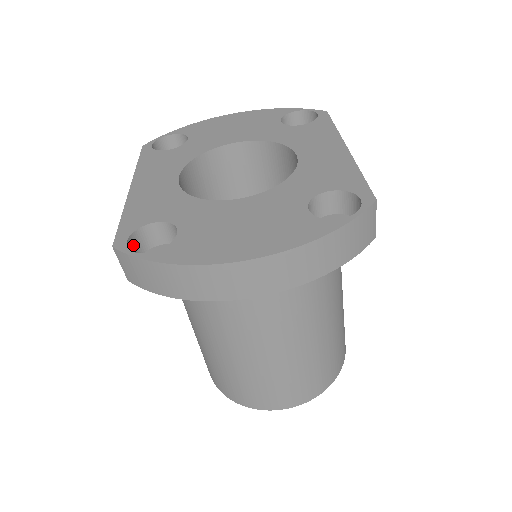
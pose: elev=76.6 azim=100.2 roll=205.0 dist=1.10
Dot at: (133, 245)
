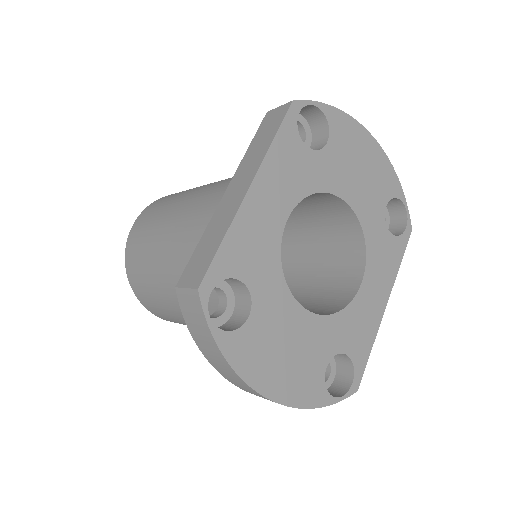
Dot at: occluded
